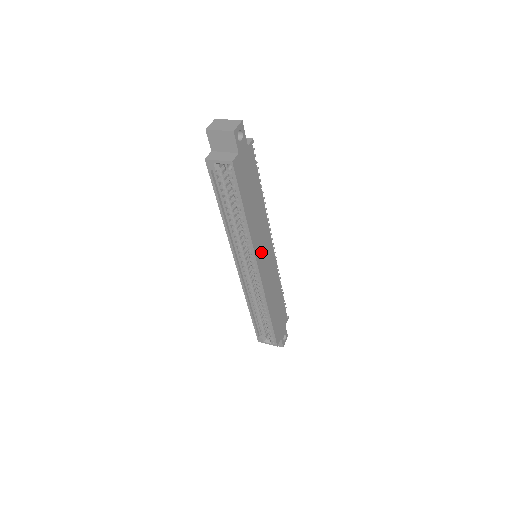
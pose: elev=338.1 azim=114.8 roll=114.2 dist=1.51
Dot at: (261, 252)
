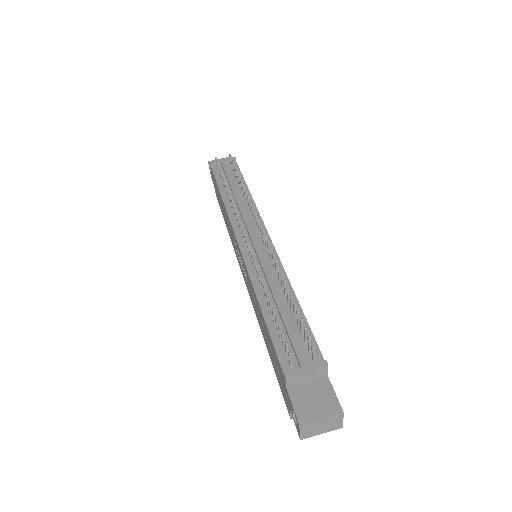
Dot at: occluded
